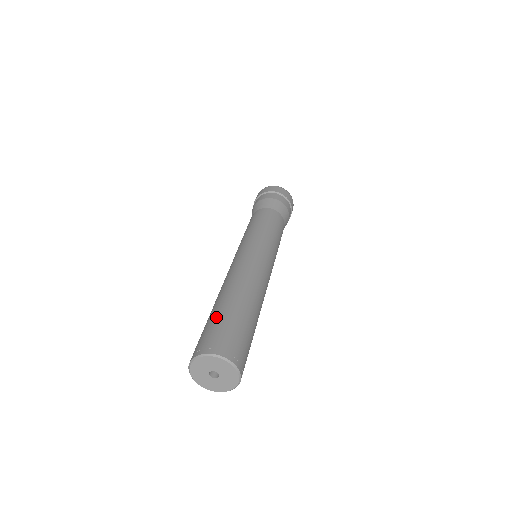
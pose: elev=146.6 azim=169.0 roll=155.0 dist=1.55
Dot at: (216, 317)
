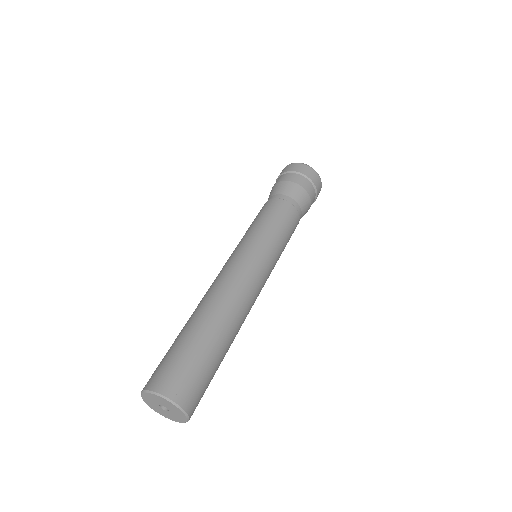
Dot at: (187, 345)
